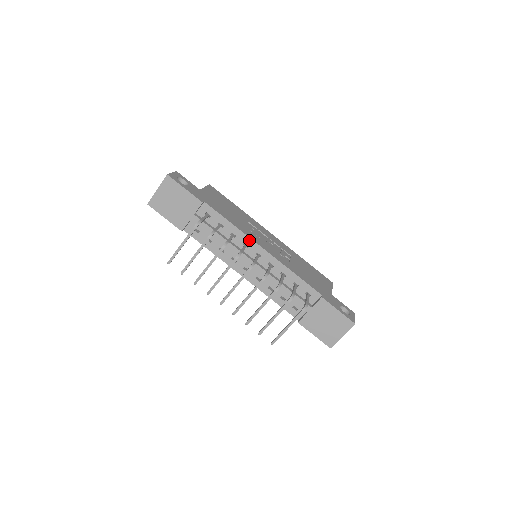
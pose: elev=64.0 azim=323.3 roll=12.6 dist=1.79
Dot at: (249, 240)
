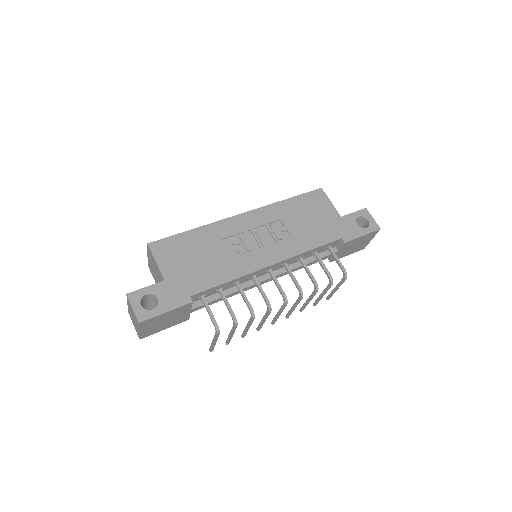
Dot at: (254, 273)
